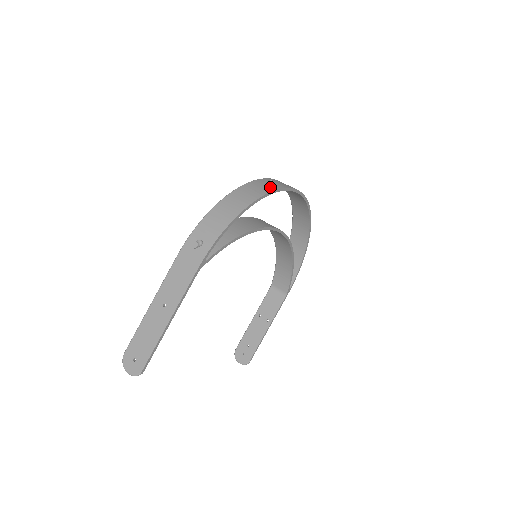
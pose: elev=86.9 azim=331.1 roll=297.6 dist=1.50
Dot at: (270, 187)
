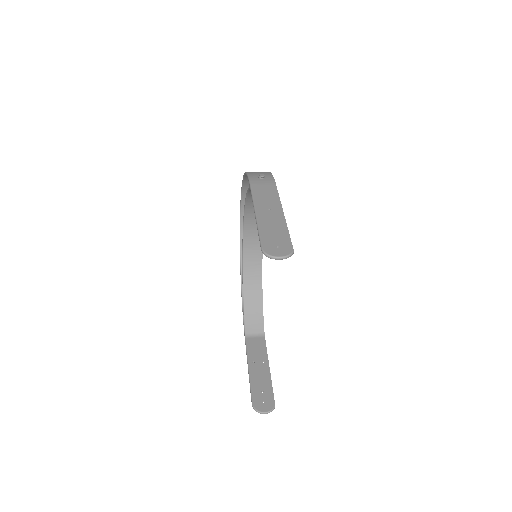
Dot at: occluded
